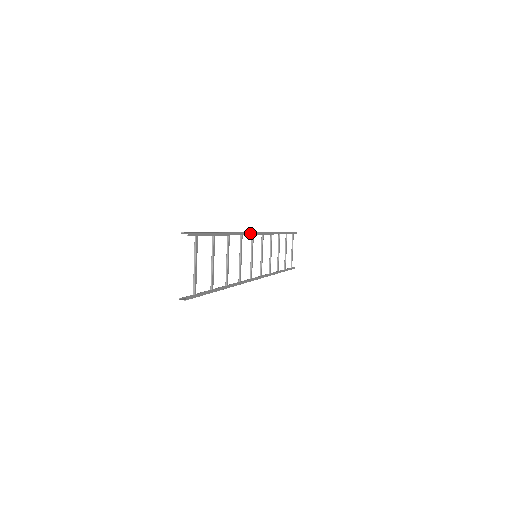
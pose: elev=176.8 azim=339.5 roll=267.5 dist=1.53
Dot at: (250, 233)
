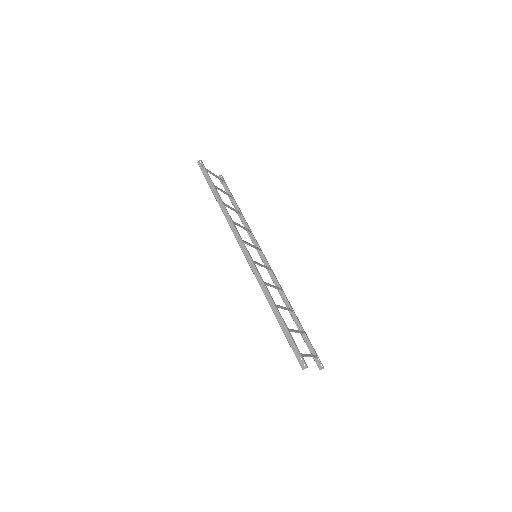
Dot at: (255, 267)
